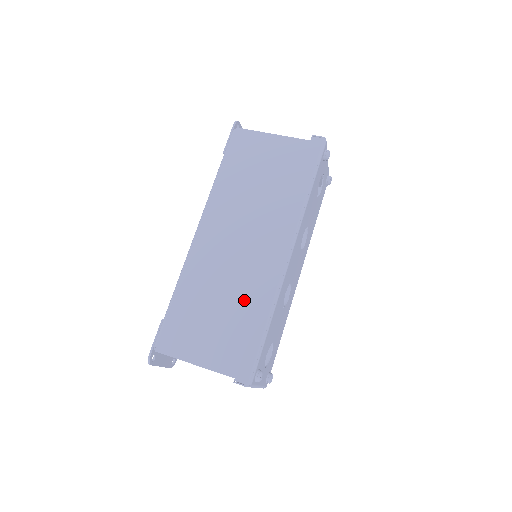
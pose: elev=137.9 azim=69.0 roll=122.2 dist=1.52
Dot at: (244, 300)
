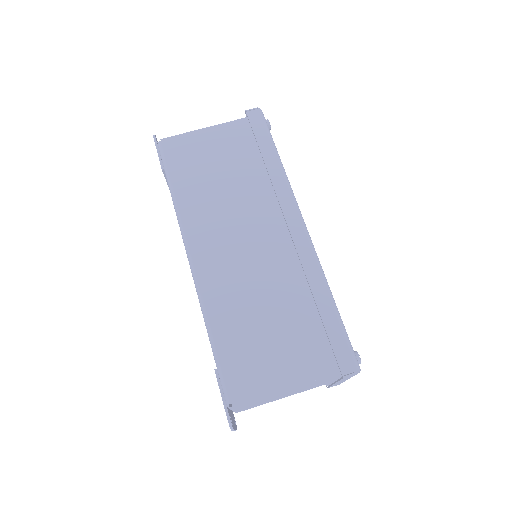
Dot at: (291, 293)
